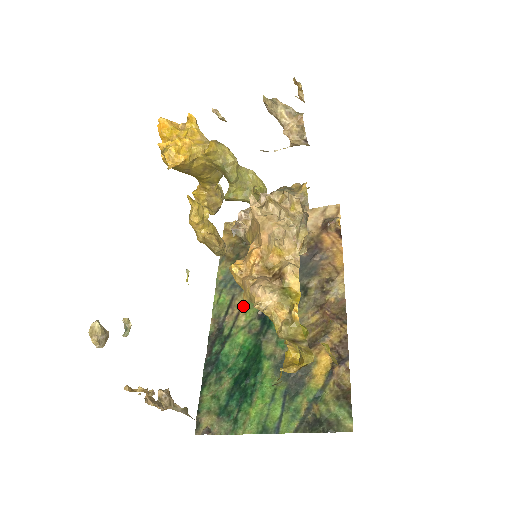
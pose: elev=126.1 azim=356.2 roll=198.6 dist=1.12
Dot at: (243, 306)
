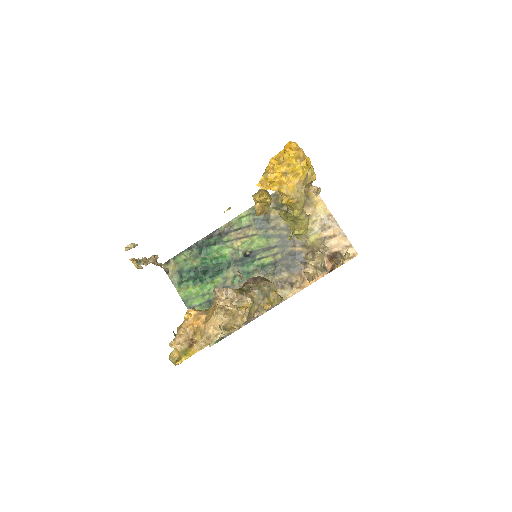
Dot at: (247, 238)
